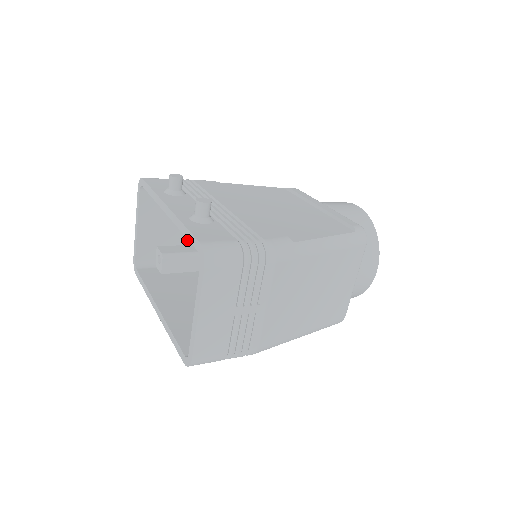
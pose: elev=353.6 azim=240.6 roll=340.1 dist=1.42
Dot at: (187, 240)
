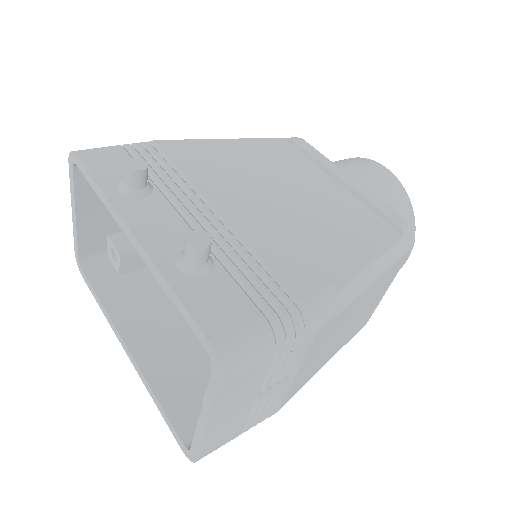
Dot at: occluded
